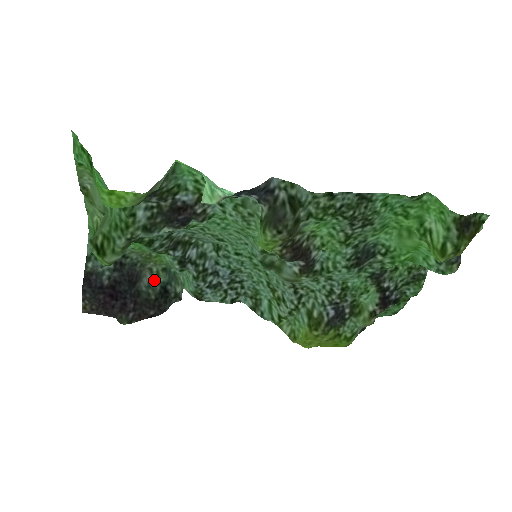
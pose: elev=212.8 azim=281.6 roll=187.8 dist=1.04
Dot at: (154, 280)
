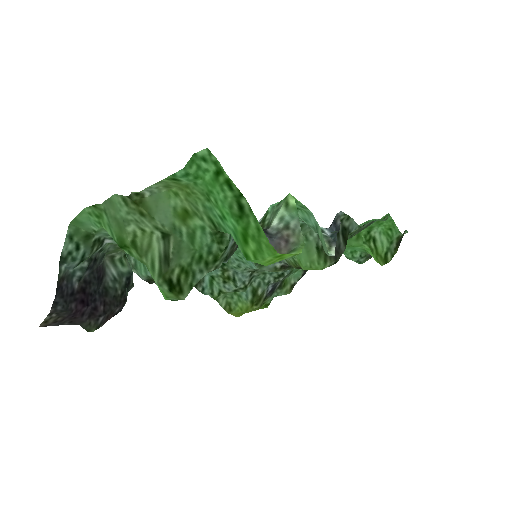
Dot at: (119, 271)
